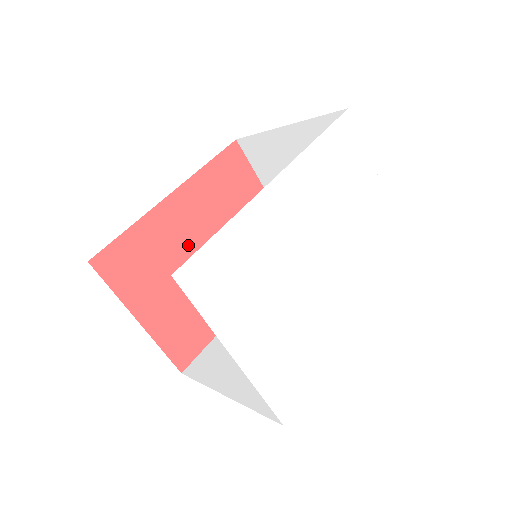
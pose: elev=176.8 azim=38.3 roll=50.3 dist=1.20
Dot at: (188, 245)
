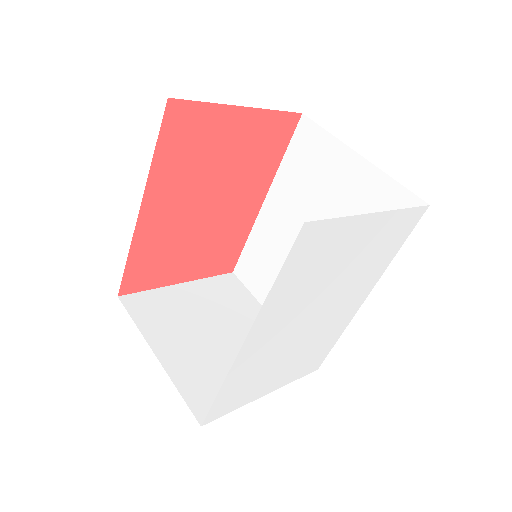
Dot at: (185, 220)
